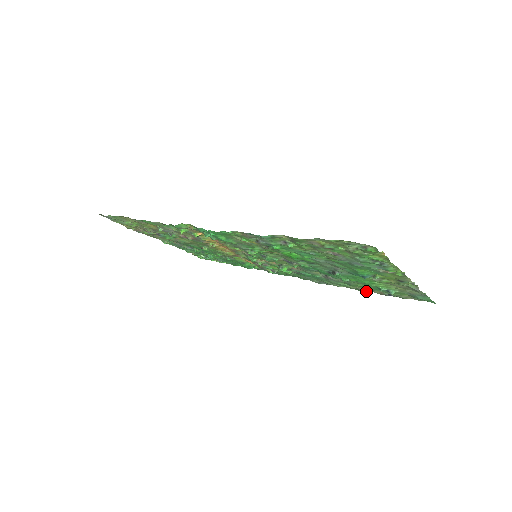
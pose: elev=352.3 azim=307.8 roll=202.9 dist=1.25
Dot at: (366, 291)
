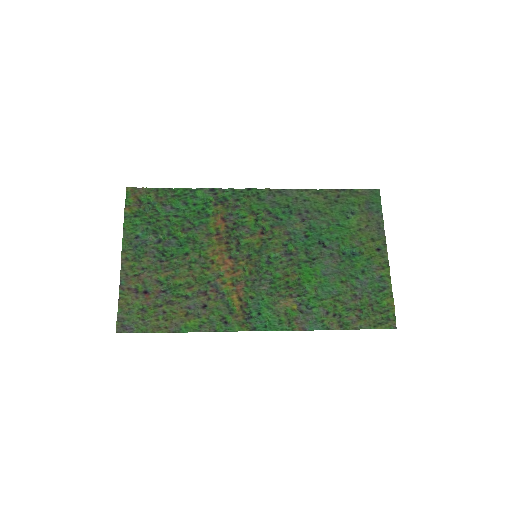
Dot at: (323, 190)
